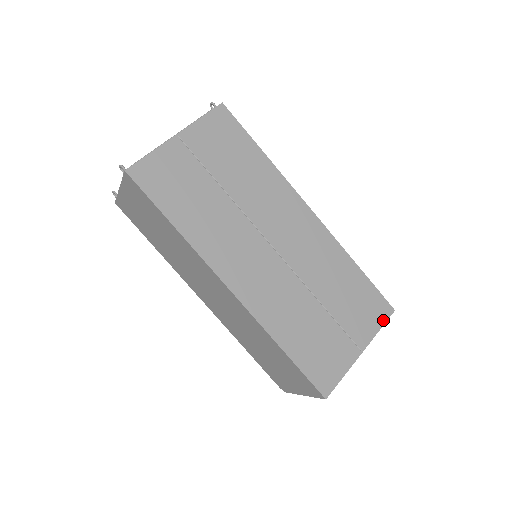
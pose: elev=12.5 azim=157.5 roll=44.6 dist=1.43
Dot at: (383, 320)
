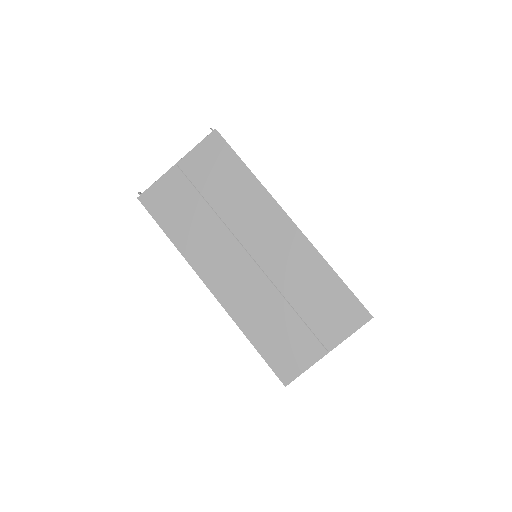
Dot at: (357, 326)
